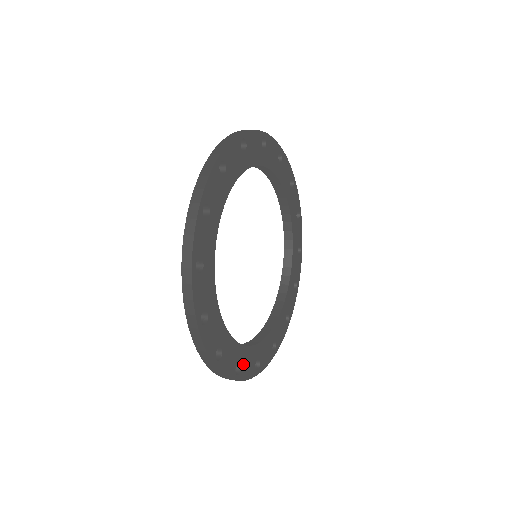
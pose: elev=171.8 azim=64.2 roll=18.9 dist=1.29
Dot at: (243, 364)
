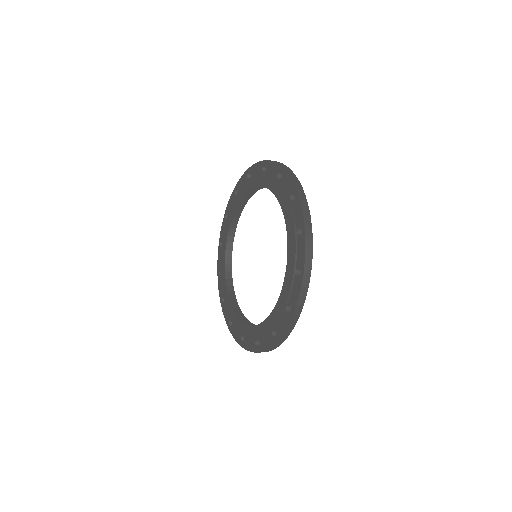
Dot at: occluded
